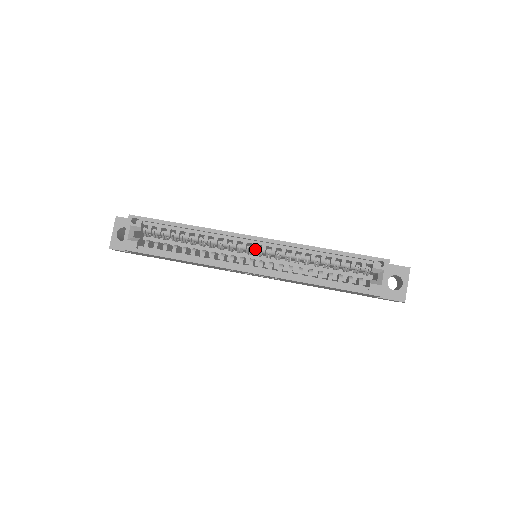
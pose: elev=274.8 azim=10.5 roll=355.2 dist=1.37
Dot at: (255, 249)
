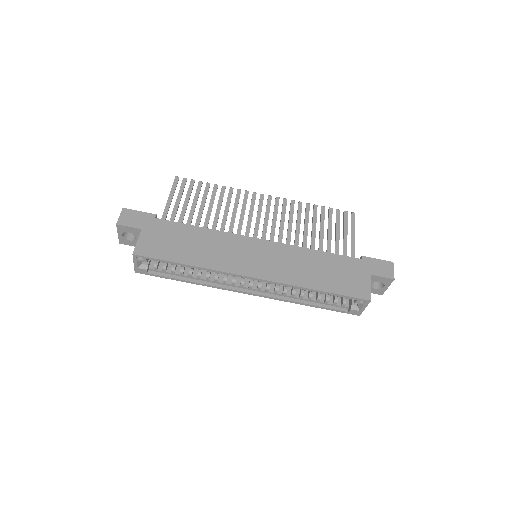
Dot at: (253, 280)
